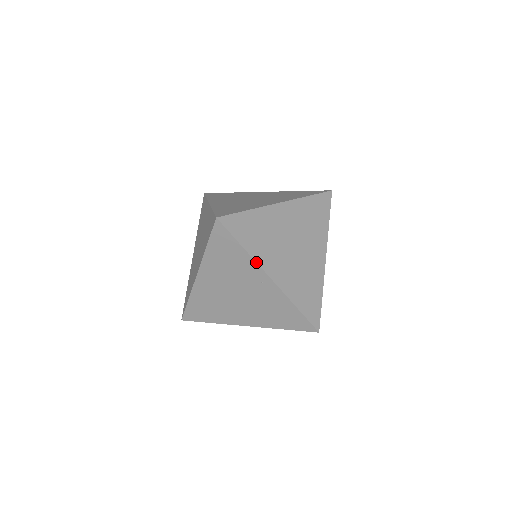
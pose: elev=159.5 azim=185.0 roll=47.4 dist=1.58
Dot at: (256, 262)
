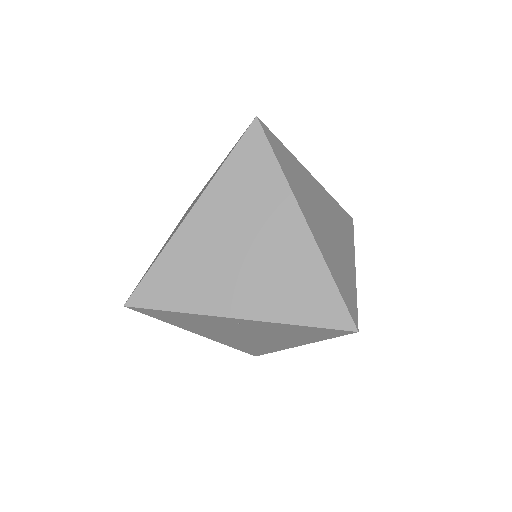
Dot at: (204, 315)
